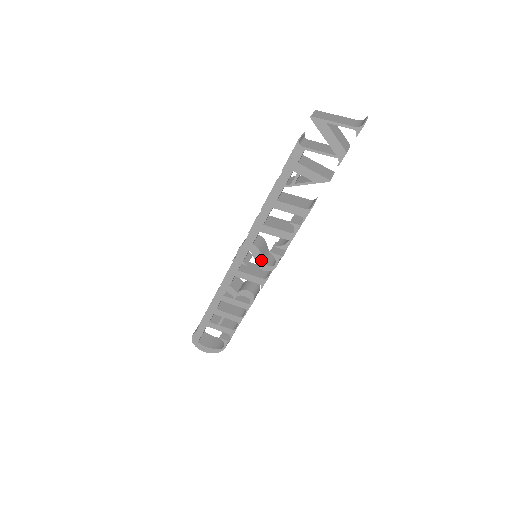
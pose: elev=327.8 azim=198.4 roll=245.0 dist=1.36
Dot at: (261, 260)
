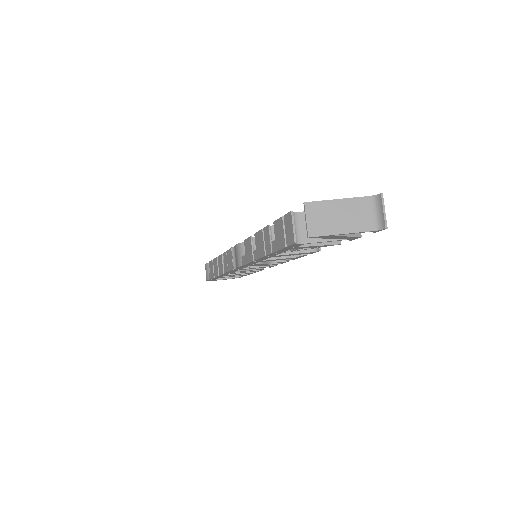
Dot at: occluded
